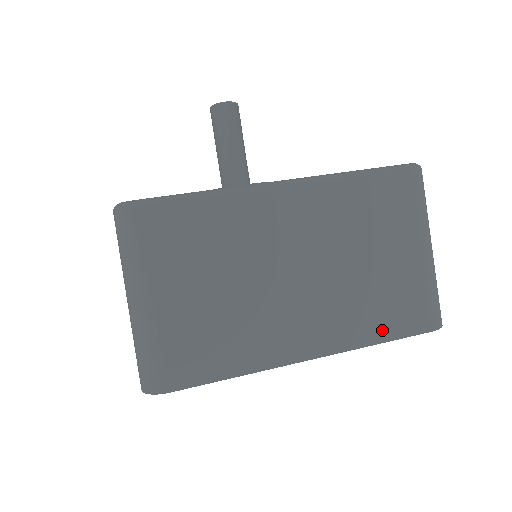
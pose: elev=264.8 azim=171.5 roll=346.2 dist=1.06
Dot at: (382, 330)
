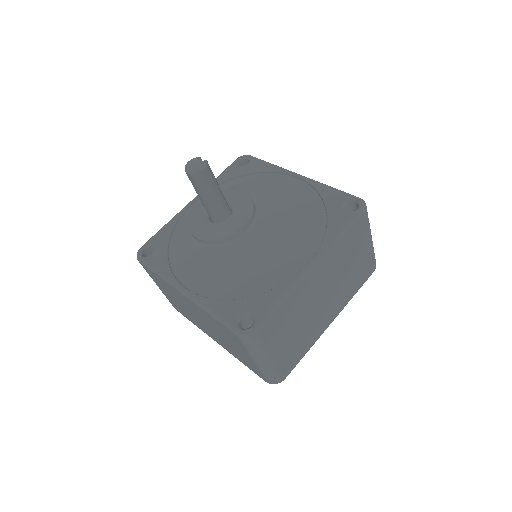
Dot at: (356, 288)
